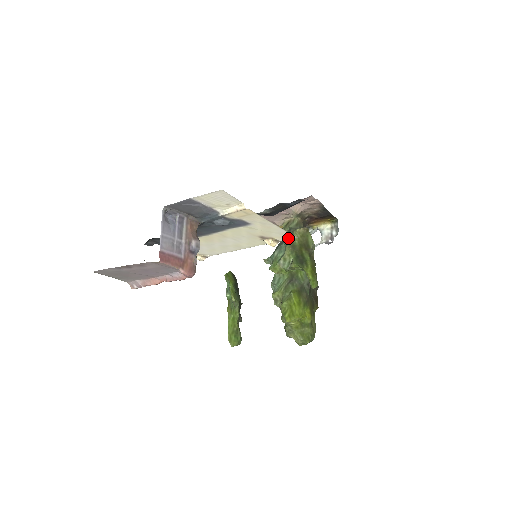
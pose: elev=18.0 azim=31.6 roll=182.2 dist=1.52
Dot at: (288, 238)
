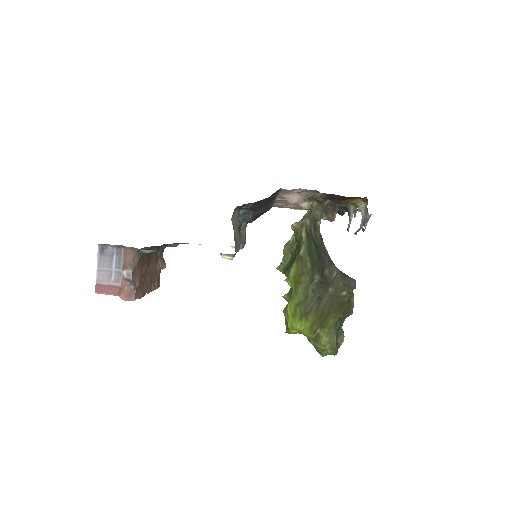
Dot at: occluded
